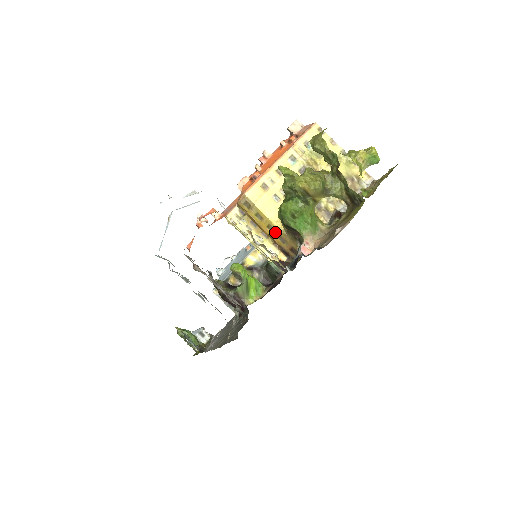
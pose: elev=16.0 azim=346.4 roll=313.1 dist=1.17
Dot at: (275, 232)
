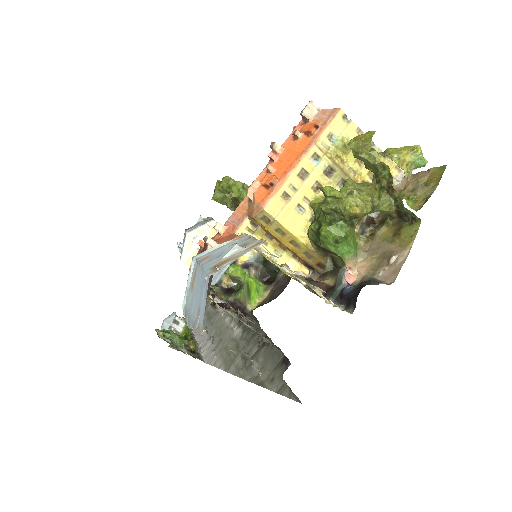
Dot at: (300, 248)
